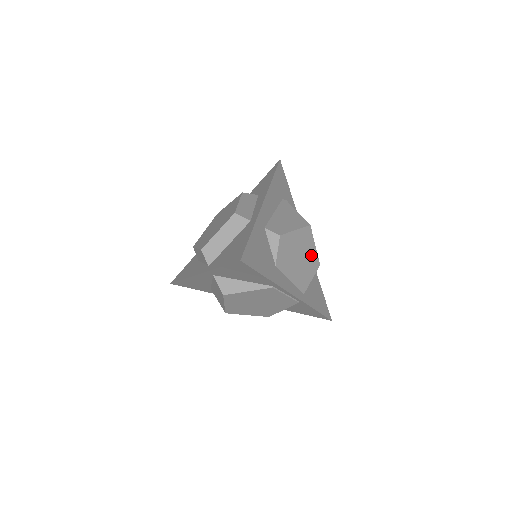
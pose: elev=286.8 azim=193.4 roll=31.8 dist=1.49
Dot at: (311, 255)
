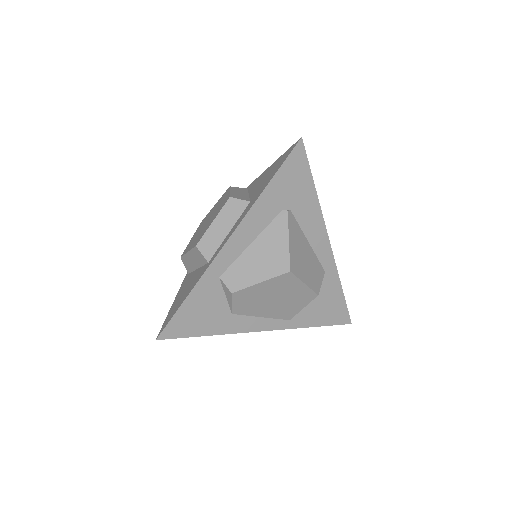
Dot at: (298, 292)
